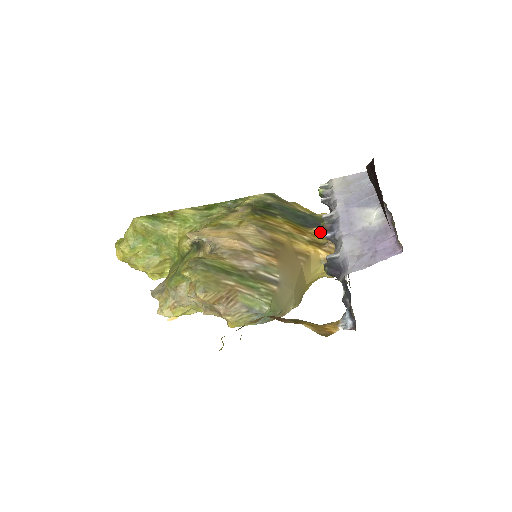
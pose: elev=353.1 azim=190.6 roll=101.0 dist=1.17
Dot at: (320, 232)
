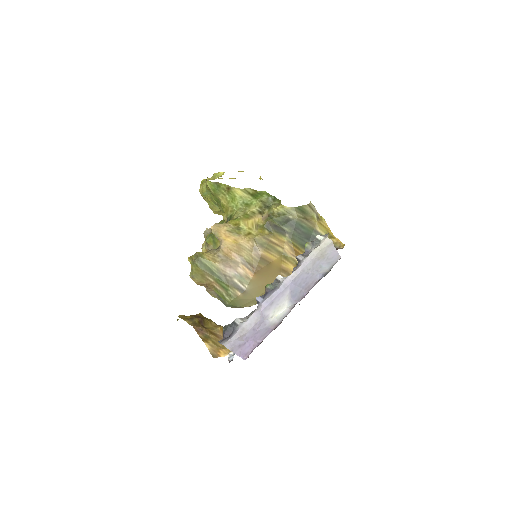
Dot at: occluded
